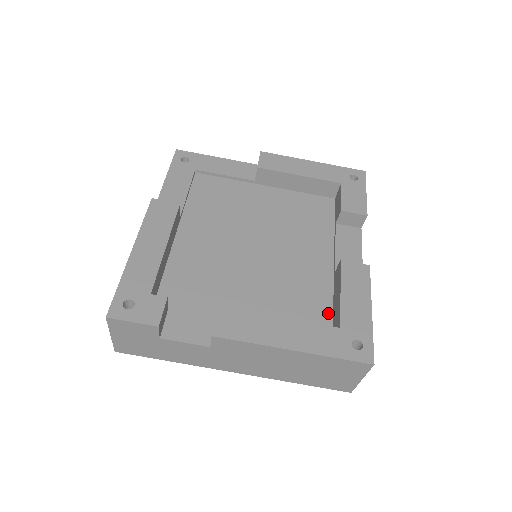
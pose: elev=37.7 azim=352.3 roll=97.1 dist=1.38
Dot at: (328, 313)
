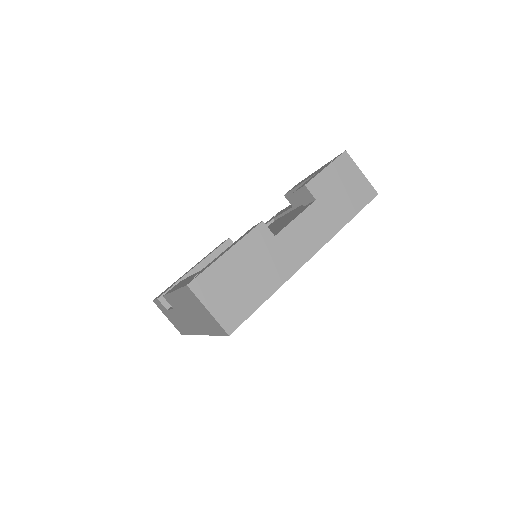
Dot at: occluded
